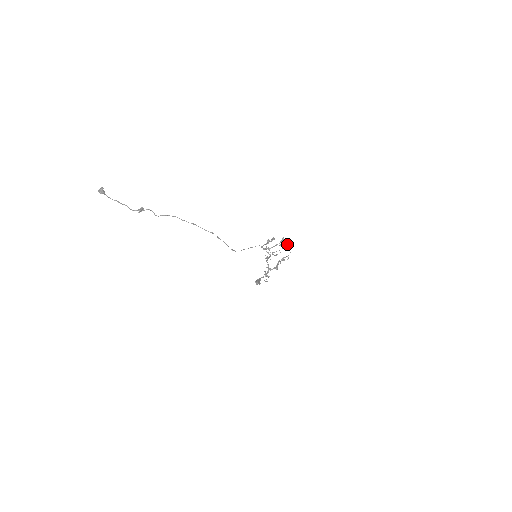
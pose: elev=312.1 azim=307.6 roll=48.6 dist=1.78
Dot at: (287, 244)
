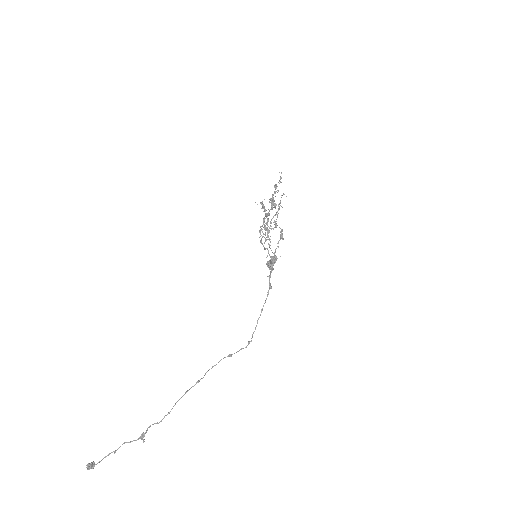
Dot at: occluded
